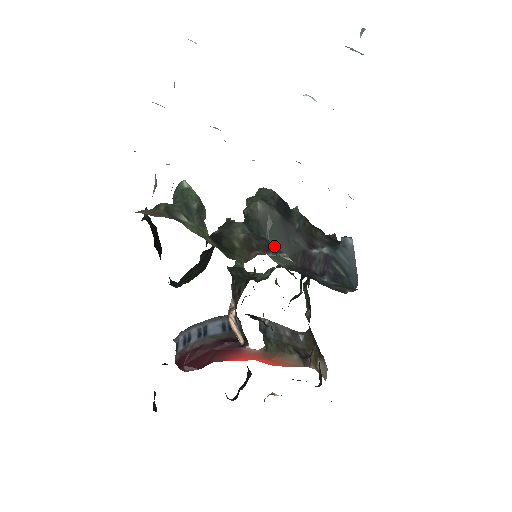
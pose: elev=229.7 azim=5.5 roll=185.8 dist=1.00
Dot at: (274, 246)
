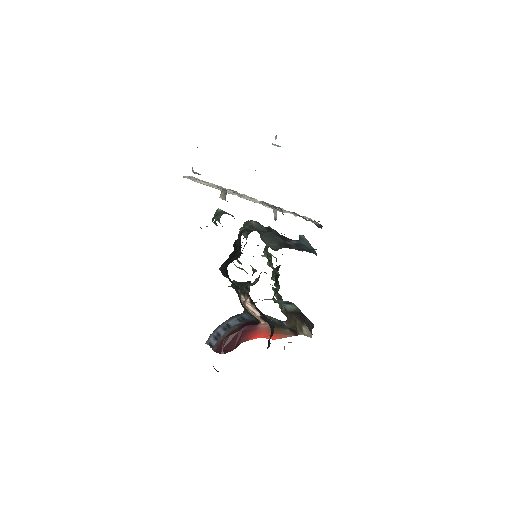
Dot at: (274, 232)
